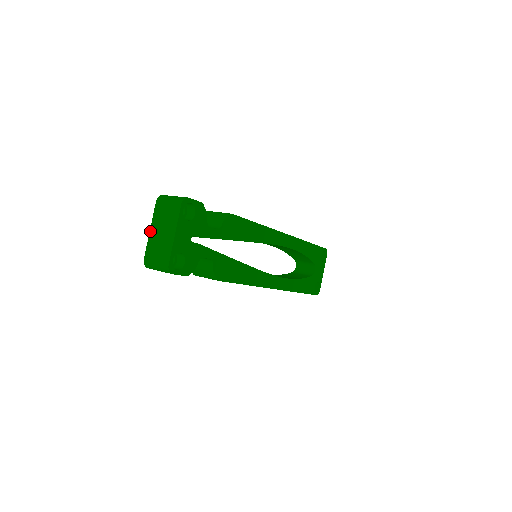
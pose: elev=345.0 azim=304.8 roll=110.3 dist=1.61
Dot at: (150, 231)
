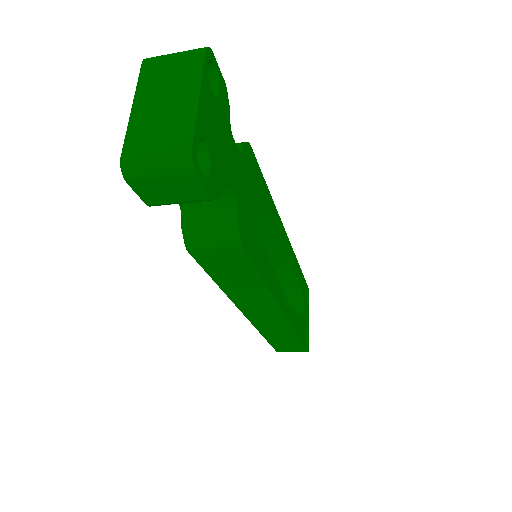
Dot at: (133, 108)
